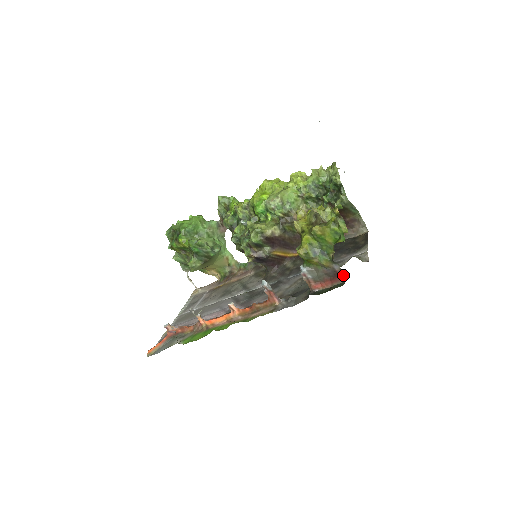
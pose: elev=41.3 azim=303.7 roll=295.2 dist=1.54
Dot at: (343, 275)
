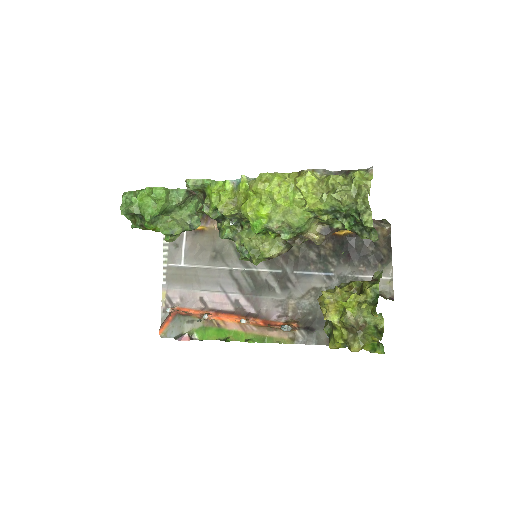
Dot at: occluded
